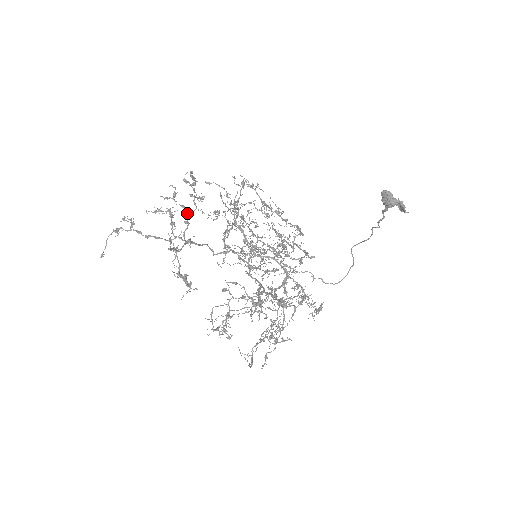
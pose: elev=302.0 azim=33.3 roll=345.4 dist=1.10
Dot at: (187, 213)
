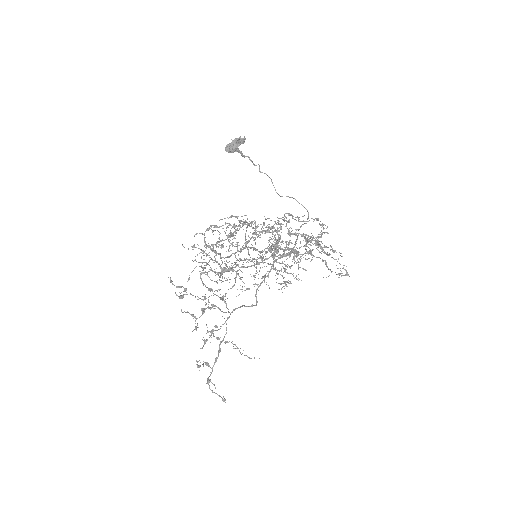
Dot at: (208, 306)
